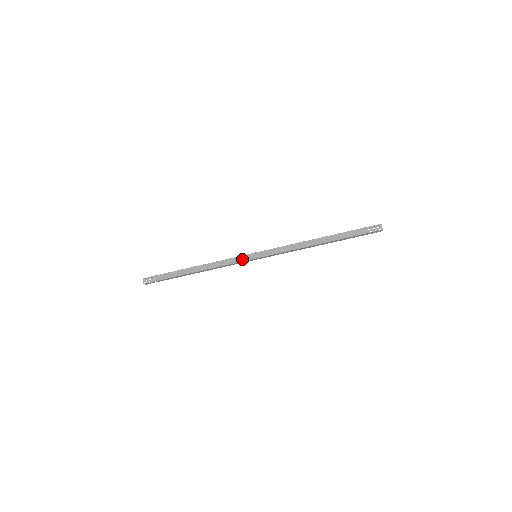
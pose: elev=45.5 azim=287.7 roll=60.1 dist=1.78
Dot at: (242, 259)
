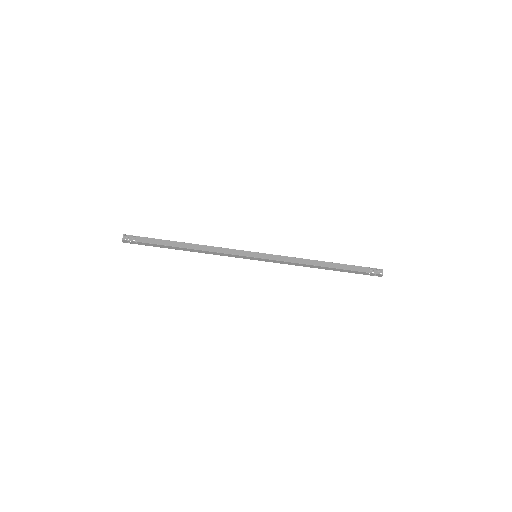
Dot at: (241, 253)
